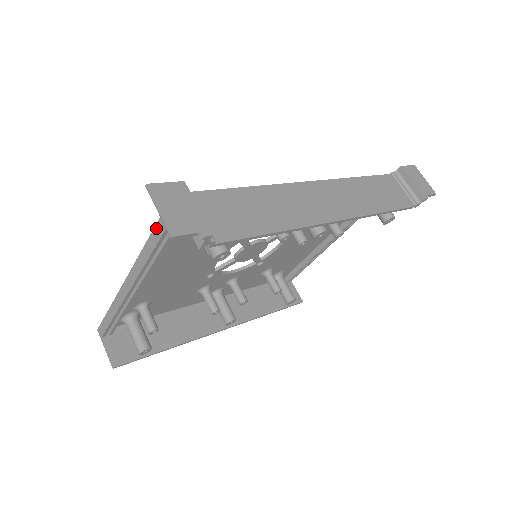
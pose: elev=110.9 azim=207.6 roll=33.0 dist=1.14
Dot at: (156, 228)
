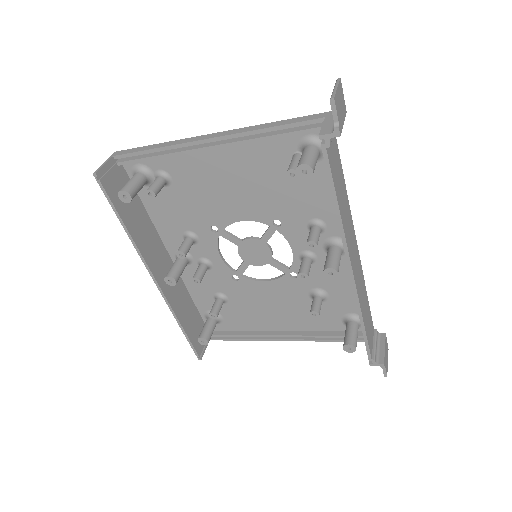
Dot at: (287, 120)
